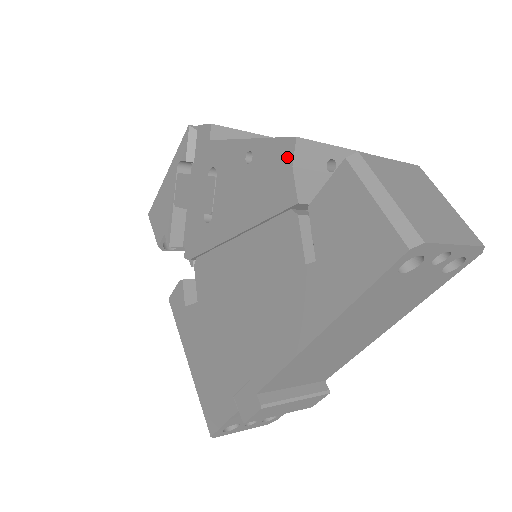
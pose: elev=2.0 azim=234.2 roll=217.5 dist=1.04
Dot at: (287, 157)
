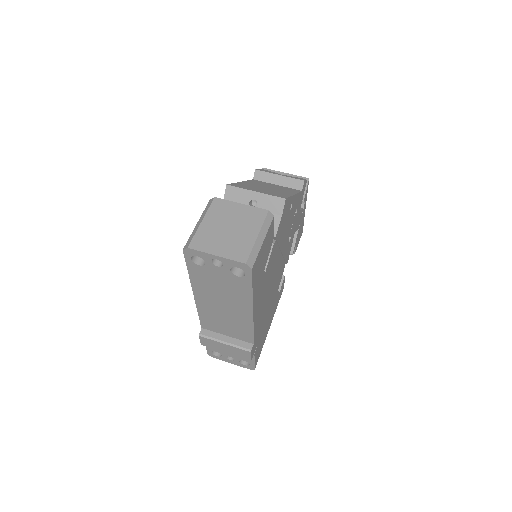
Dot at: (226, 195)
